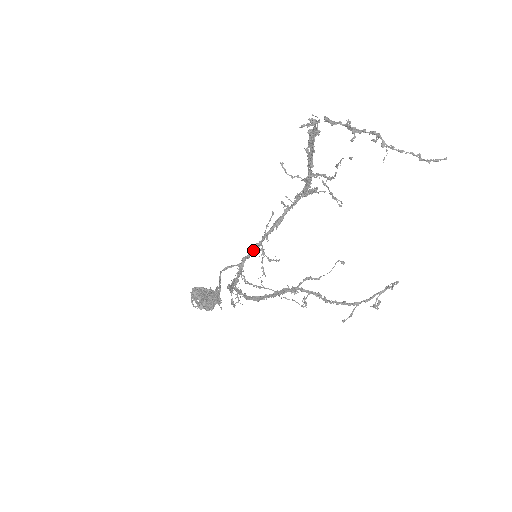
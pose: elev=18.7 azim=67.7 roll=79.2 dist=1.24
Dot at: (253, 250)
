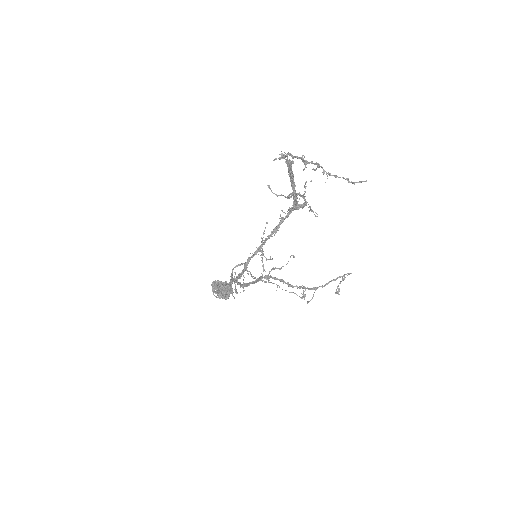
Dot at: (256, 252)
